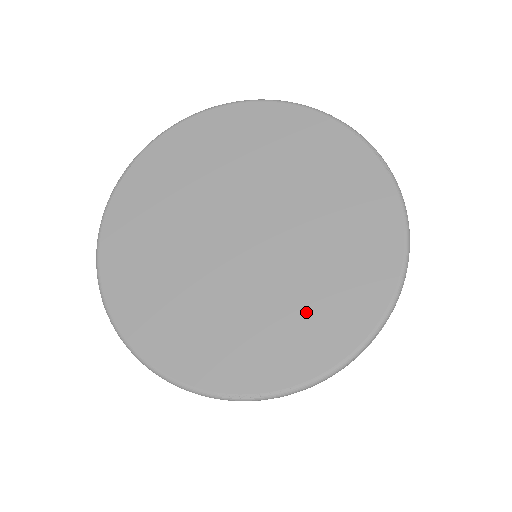
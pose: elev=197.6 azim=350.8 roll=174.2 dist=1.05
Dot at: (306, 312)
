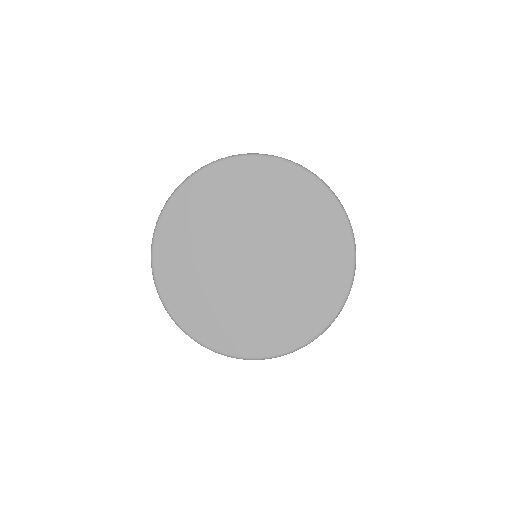
Dot at: (315, 273)
